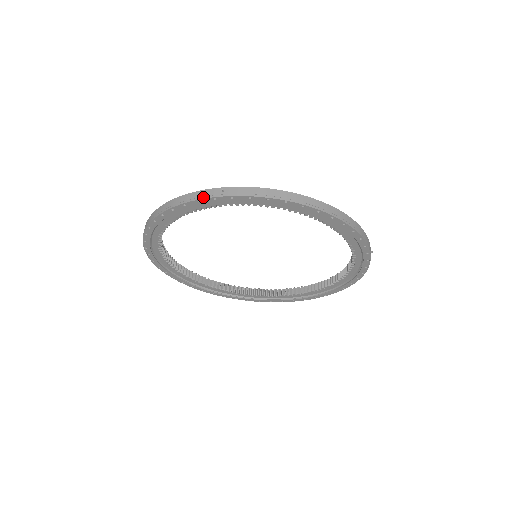
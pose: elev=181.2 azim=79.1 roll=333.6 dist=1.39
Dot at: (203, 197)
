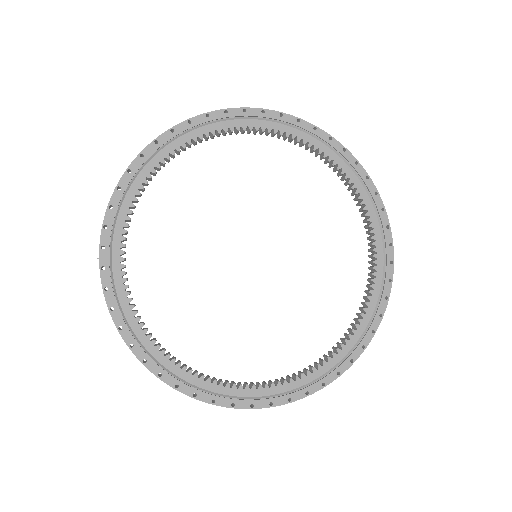
Dot at: (232, 108)
